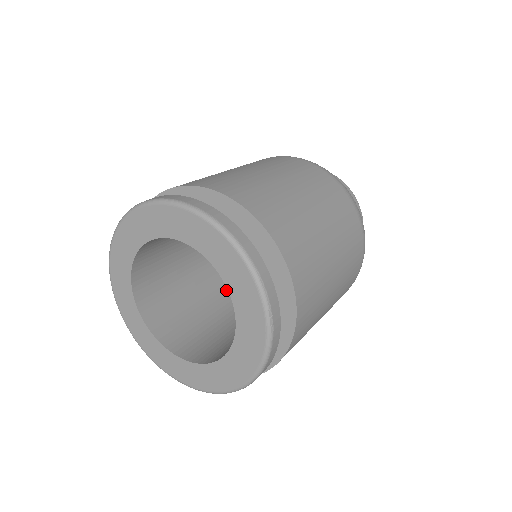
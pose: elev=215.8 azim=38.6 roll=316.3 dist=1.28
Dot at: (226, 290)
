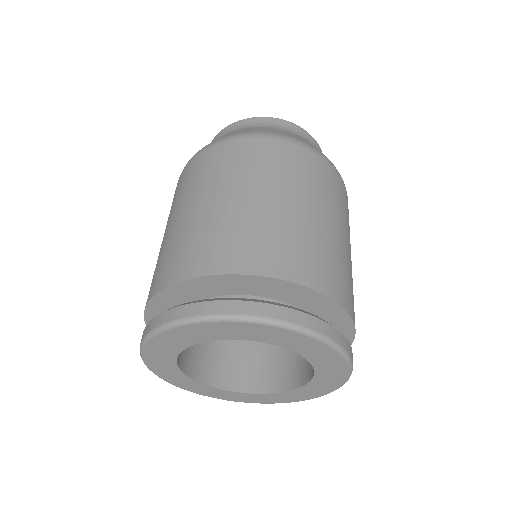
Dot at: occluded
